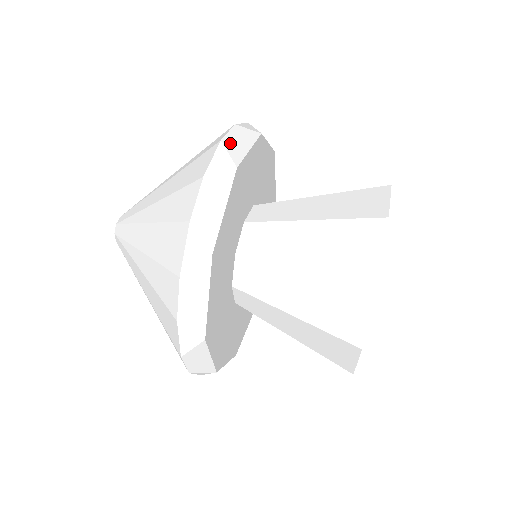
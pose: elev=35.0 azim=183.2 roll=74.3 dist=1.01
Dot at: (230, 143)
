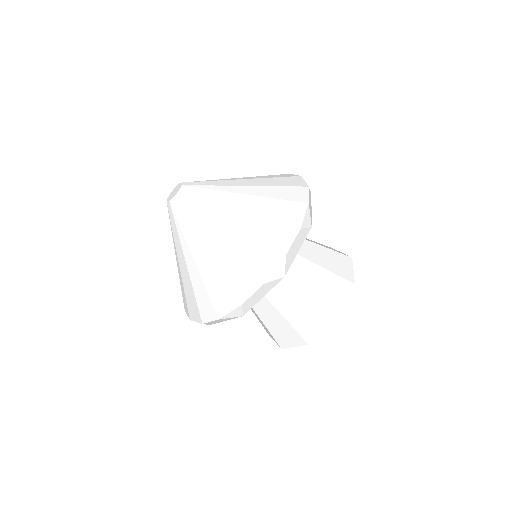
Dot at: occluded
